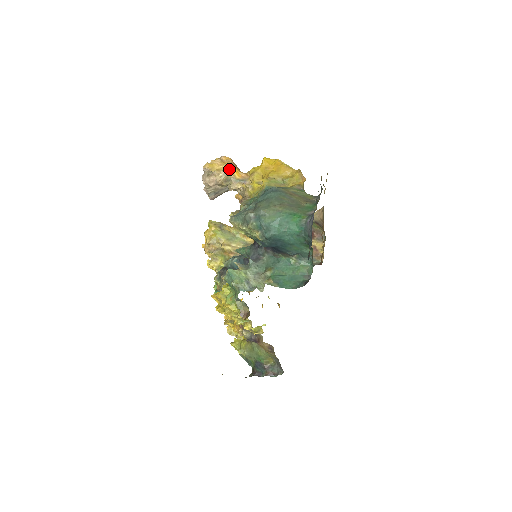
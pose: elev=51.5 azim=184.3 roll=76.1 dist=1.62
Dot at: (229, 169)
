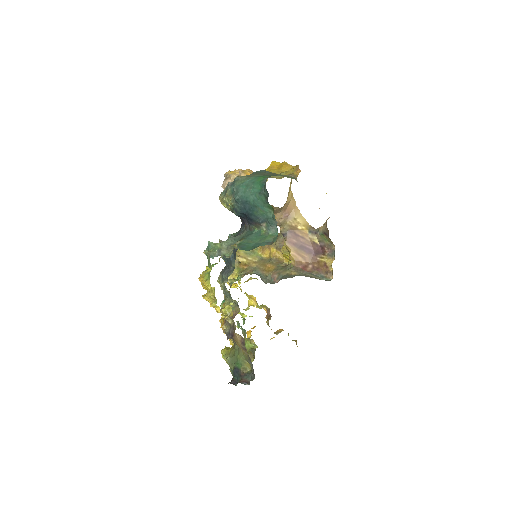
Dot at: (243, 172)
